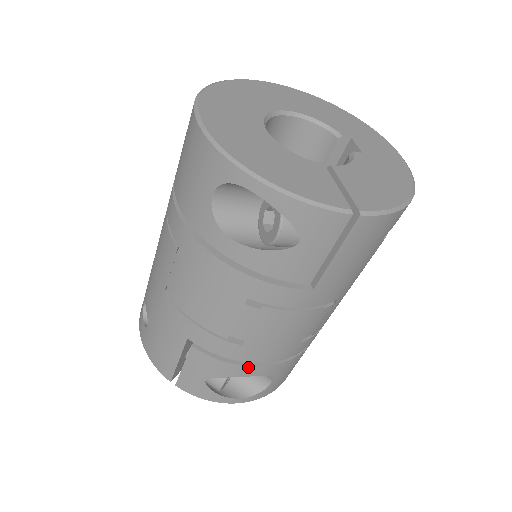
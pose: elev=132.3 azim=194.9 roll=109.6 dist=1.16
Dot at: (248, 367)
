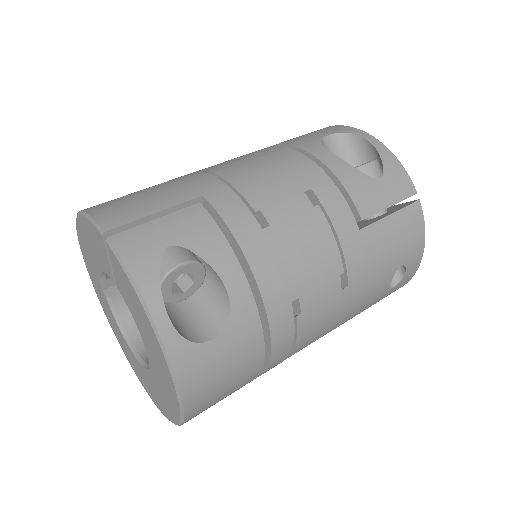
Dot at: (237, 265)
